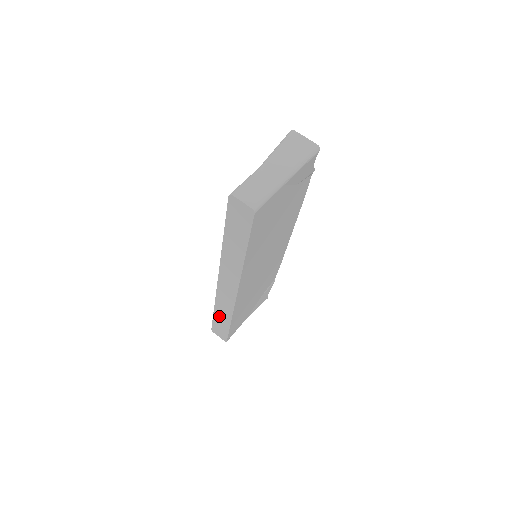
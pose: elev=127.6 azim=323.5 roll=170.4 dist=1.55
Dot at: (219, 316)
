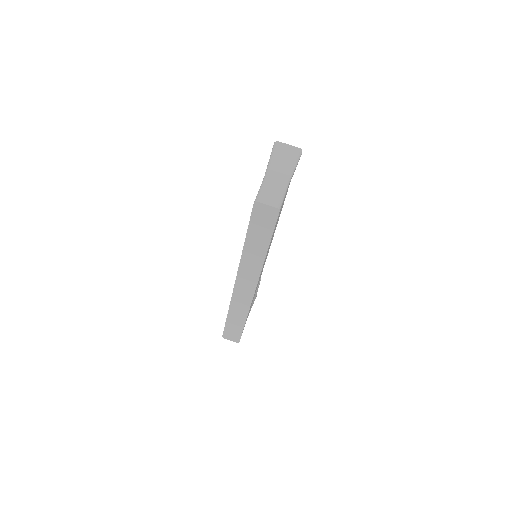
Dot at: (233, 319)
